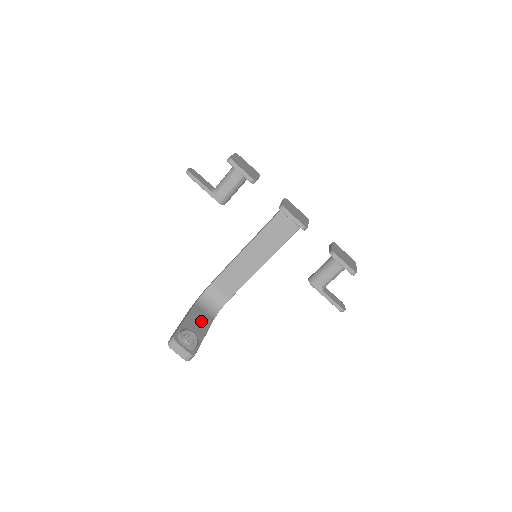
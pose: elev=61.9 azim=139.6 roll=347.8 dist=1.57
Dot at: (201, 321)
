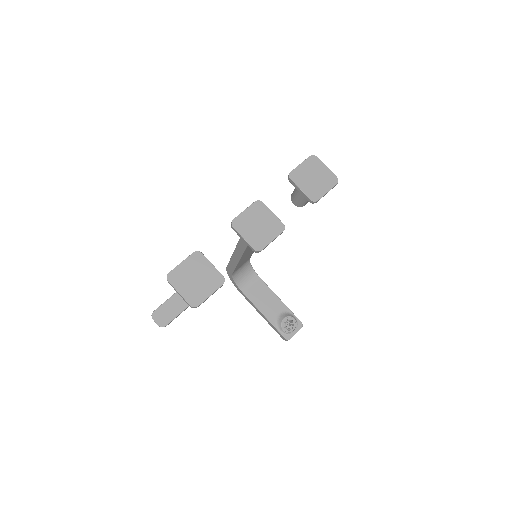
Dot at: (264, 296)
